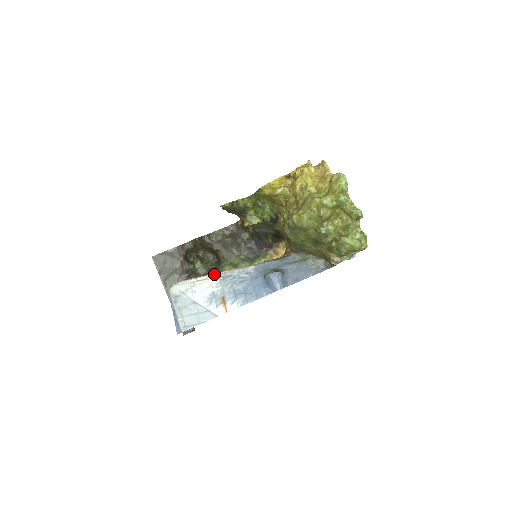
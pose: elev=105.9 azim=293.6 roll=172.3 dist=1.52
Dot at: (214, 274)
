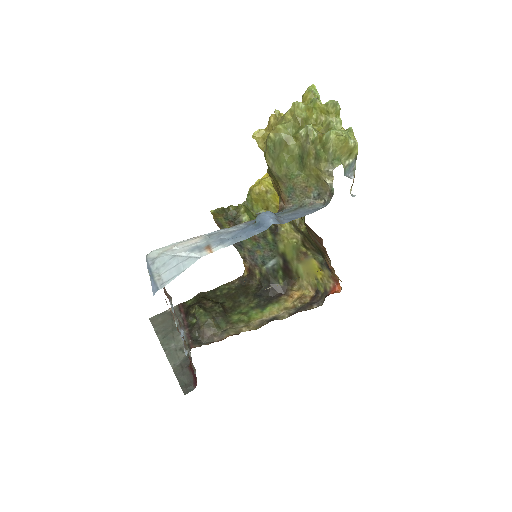
Dot at: (198, 236)
